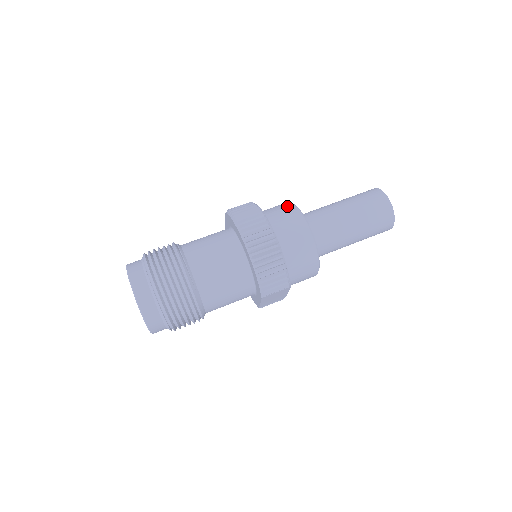
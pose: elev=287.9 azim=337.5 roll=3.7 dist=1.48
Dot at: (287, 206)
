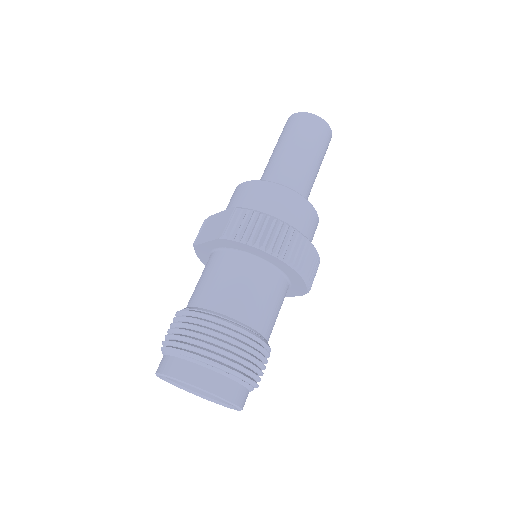
Dot at: (271, 189)
